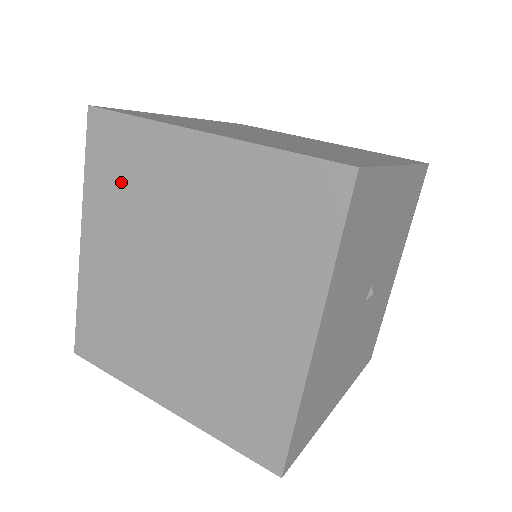
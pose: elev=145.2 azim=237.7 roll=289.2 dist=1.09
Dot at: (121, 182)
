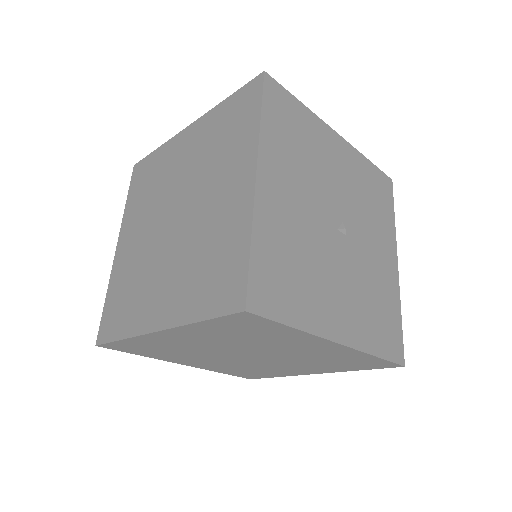
Dot at: (145, 189)
